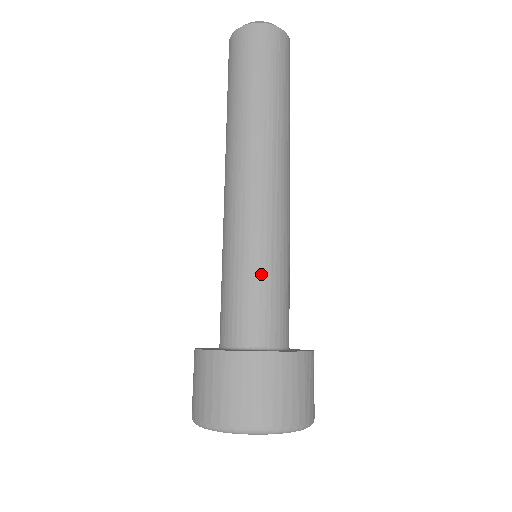
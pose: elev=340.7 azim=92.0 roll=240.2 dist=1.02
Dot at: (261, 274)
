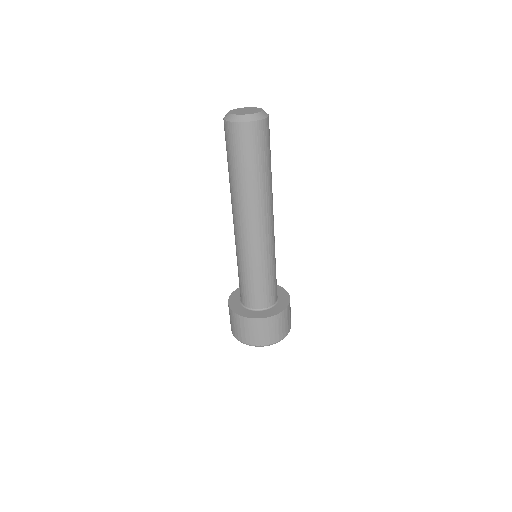
Dot at: (263, 277)
